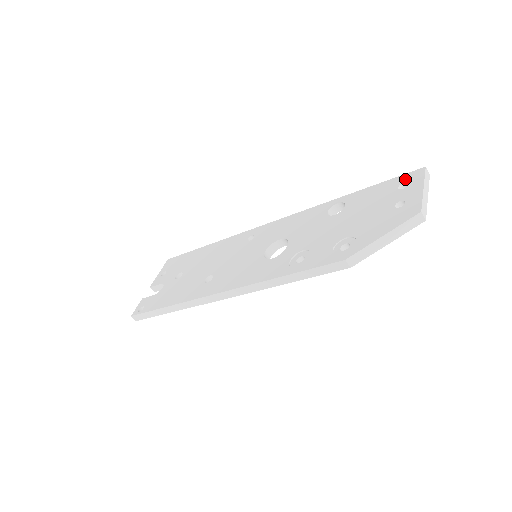
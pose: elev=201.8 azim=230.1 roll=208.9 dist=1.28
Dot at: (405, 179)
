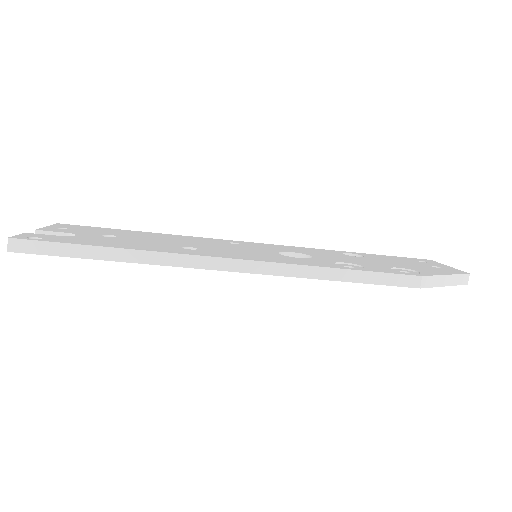
Dot at: (418, 259)
